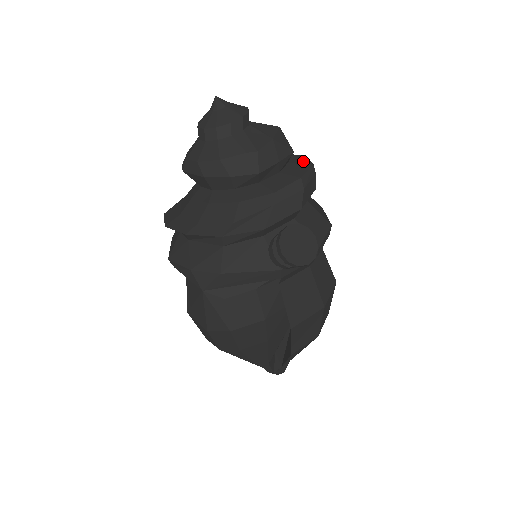
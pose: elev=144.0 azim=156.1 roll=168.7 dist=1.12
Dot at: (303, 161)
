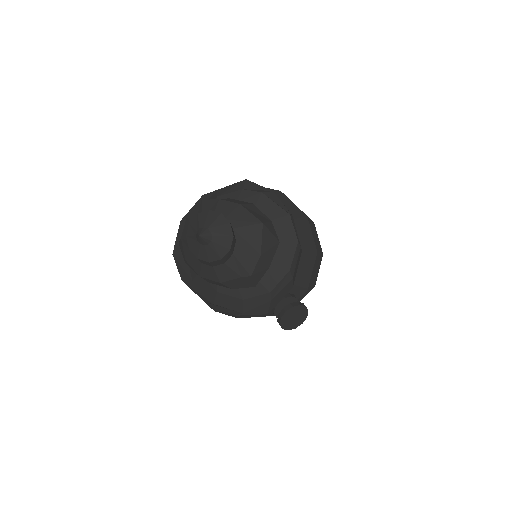
Dot at: (288, 234)
